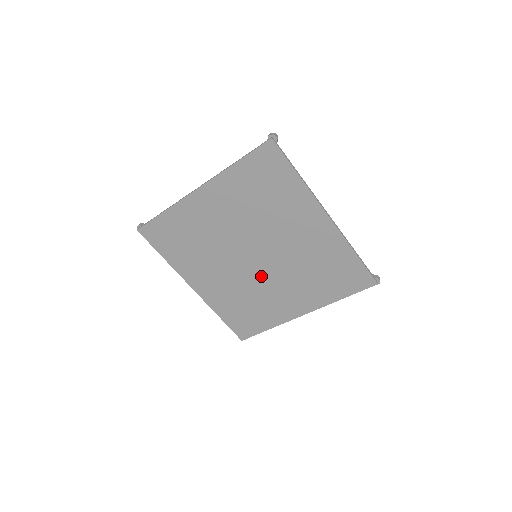
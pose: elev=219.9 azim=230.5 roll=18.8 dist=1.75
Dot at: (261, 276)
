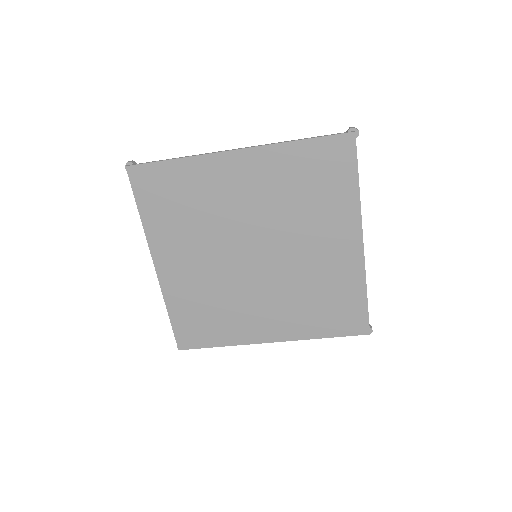
Dot at: (249, 281)
